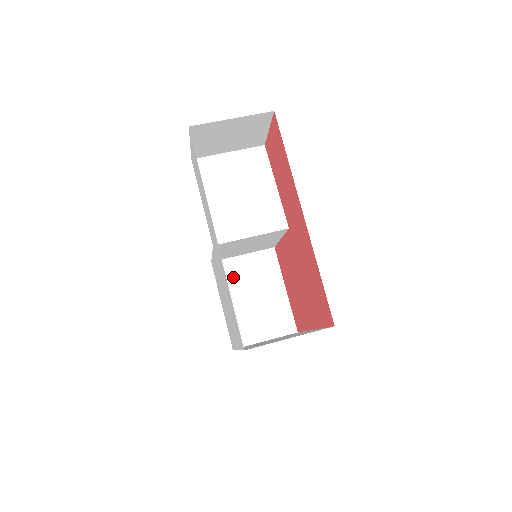
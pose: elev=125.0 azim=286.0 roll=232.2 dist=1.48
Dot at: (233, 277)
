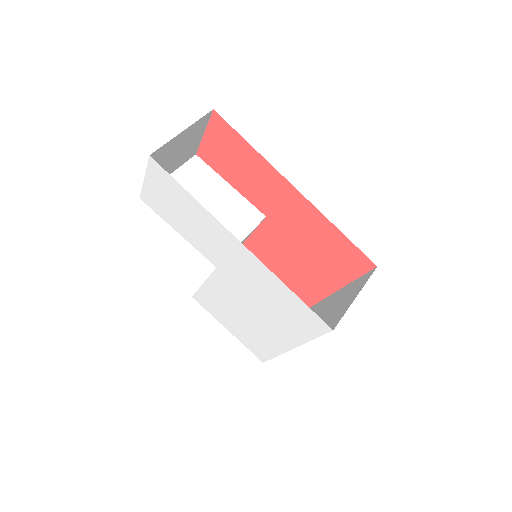
Dot at: occluded
